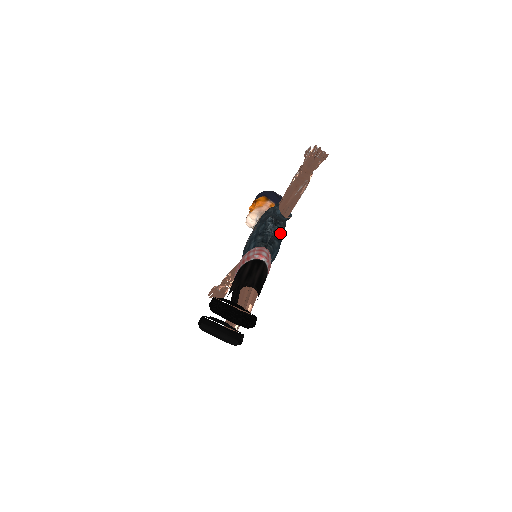
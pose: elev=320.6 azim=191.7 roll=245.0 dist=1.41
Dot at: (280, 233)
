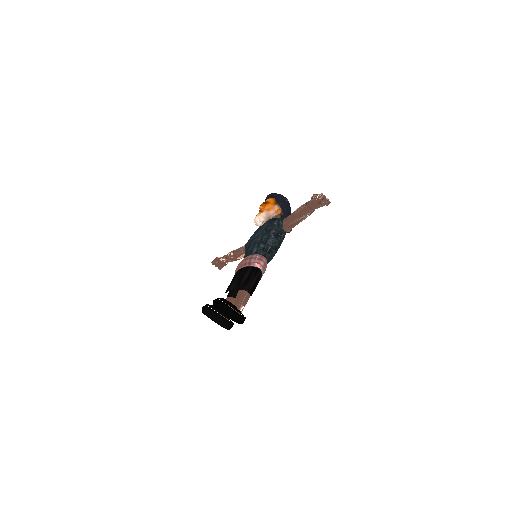
Dot at: (279, 244)
